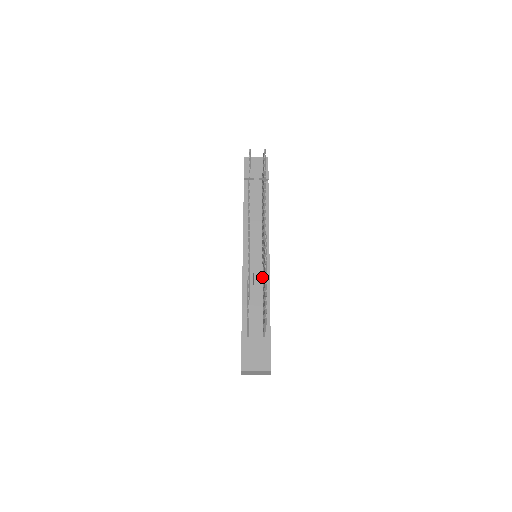
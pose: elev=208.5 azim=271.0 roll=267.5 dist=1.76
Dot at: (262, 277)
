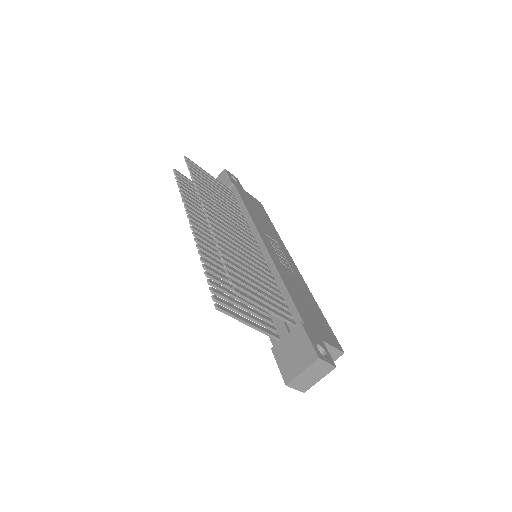
Dot at: occluded
